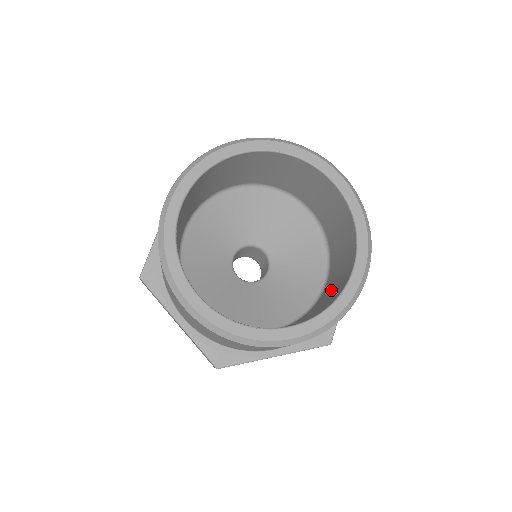
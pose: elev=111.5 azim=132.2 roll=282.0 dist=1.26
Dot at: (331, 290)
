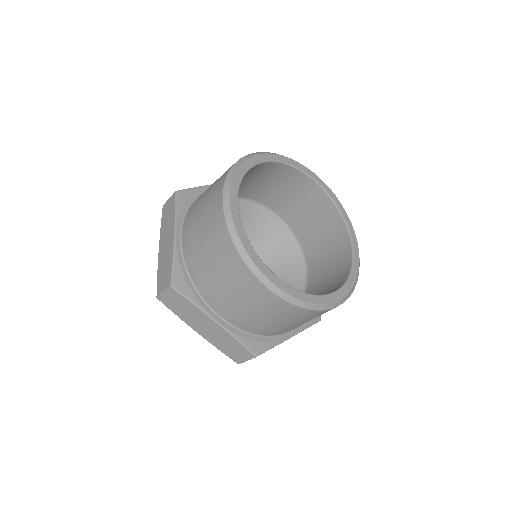
Dot at: (326, 271)
